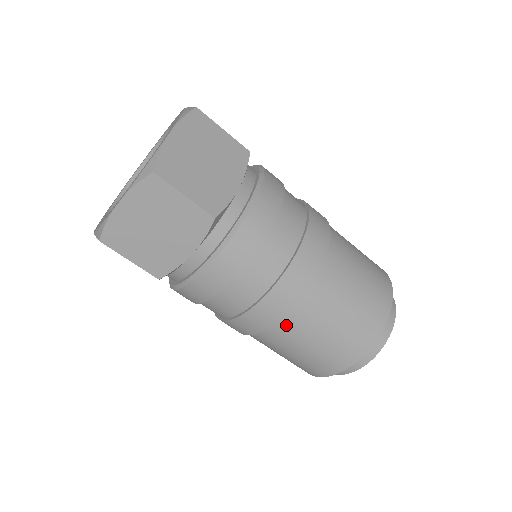
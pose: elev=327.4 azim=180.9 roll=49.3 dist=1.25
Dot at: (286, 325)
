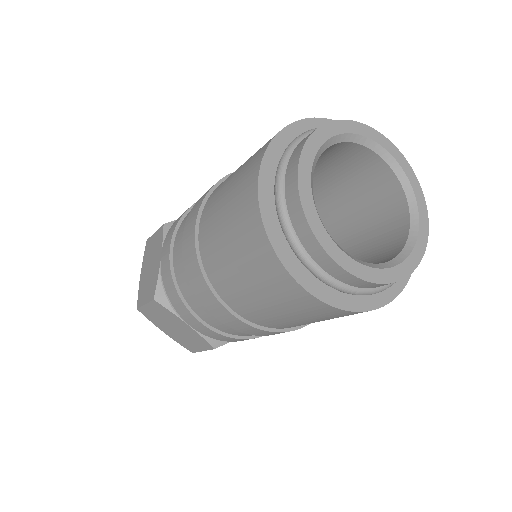
Dot at: (204, 229)
